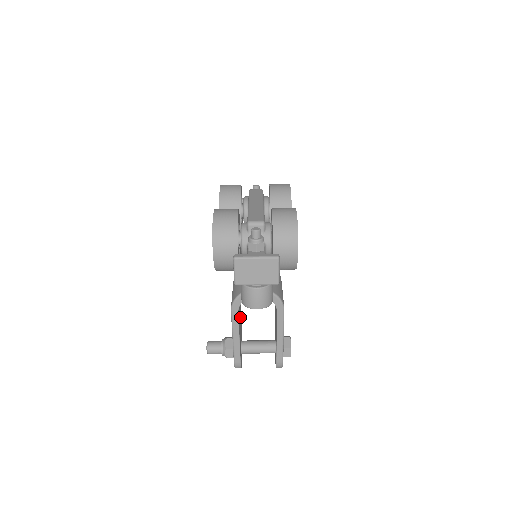
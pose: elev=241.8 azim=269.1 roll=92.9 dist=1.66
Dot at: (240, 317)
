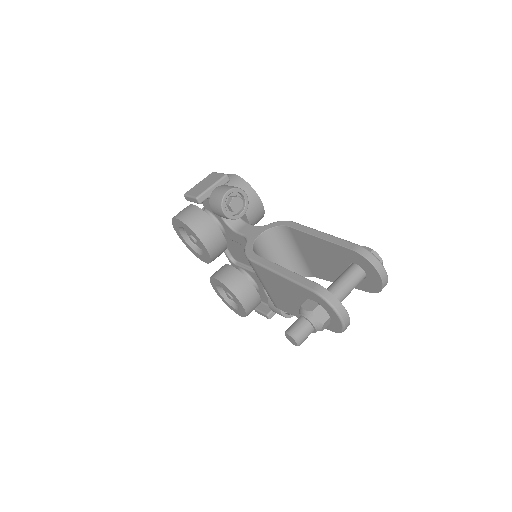
Dot at: occluded
